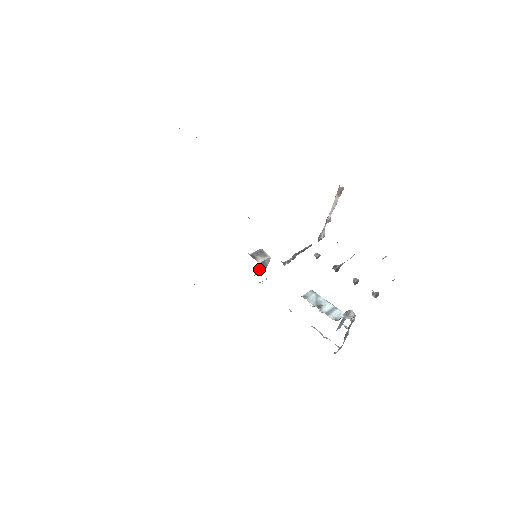
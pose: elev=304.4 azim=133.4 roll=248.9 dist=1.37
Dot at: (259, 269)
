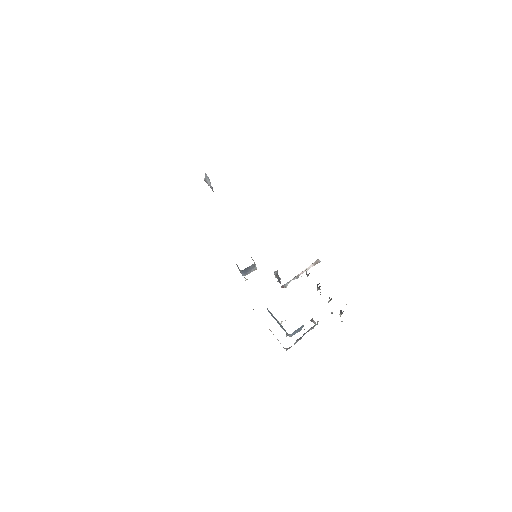
Dot at: (247, 269)
